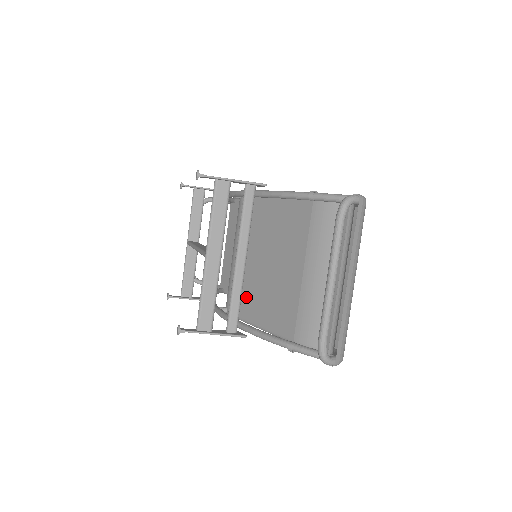
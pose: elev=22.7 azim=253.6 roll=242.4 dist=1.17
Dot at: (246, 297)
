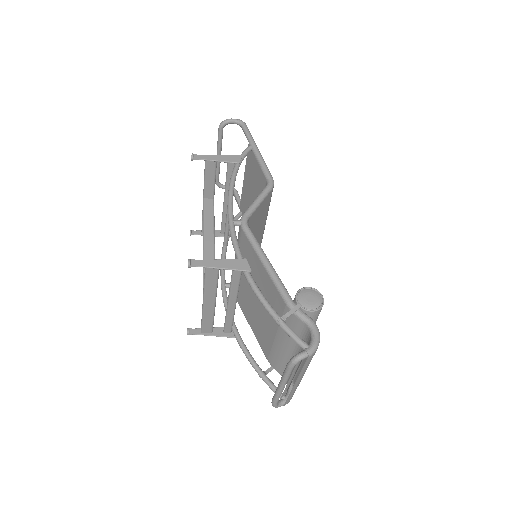
Dot at: (242, 299)
